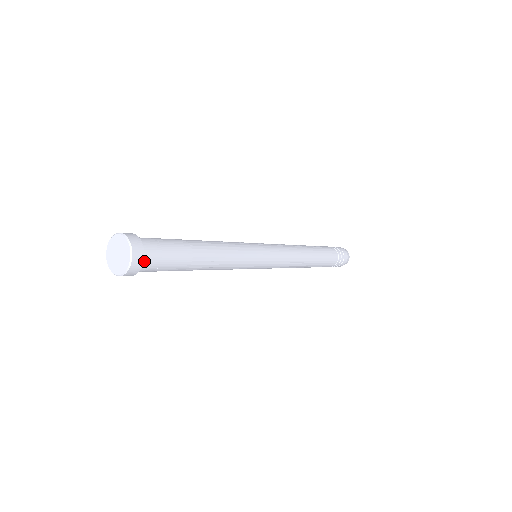
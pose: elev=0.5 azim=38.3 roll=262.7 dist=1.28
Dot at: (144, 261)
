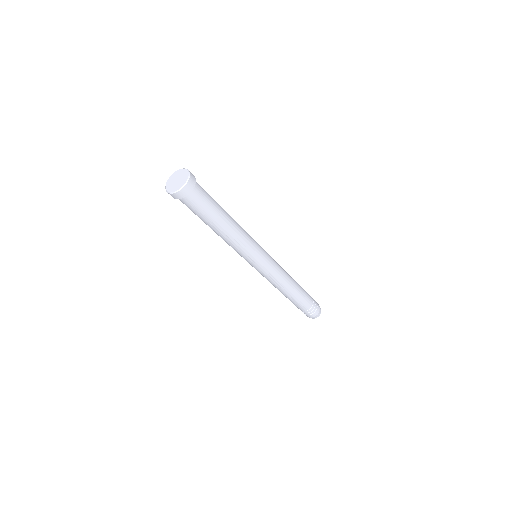
Dot at: (191, 193)
